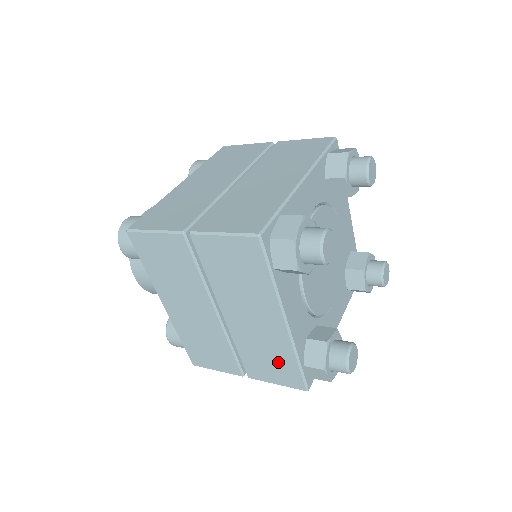
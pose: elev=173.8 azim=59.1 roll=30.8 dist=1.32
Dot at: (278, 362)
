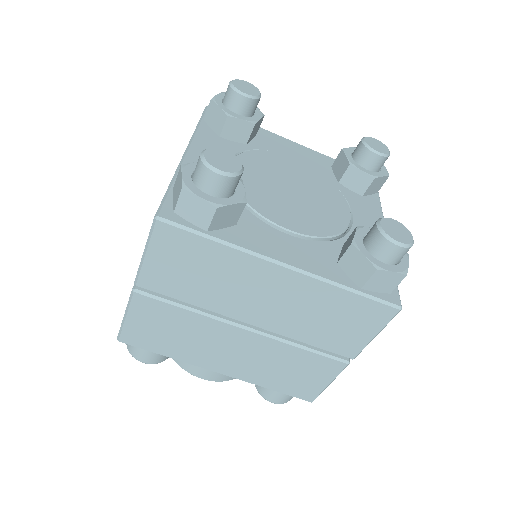
Dot at: occluded
